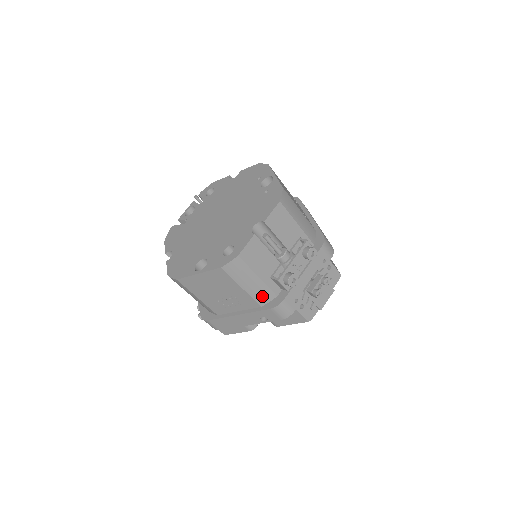
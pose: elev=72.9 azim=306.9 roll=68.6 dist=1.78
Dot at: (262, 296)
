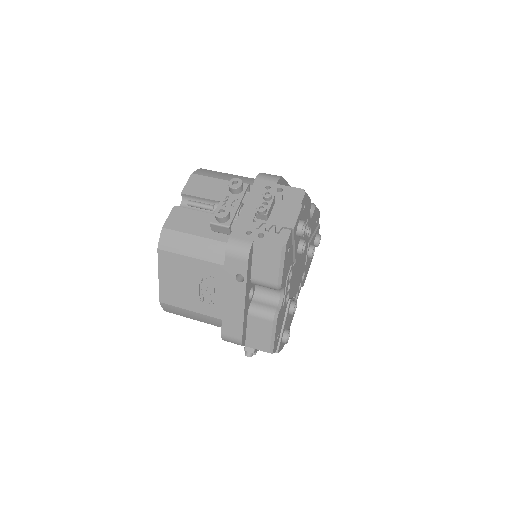
Dot at: (216, 253)
